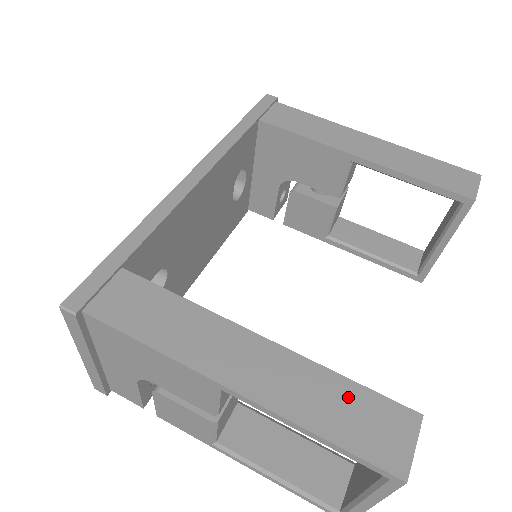
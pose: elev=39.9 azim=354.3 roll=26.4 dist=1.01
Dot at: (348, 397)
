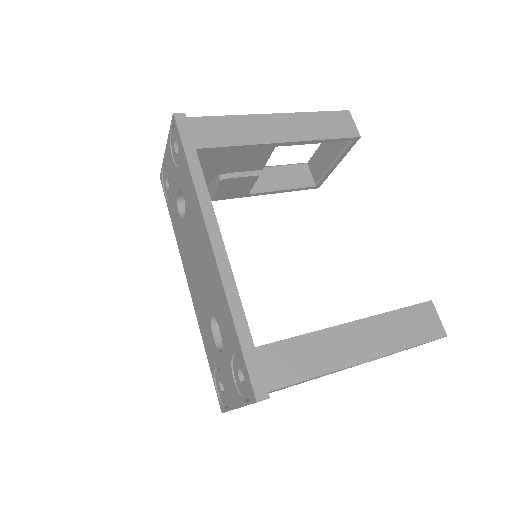
Dot at: (405, 319)
